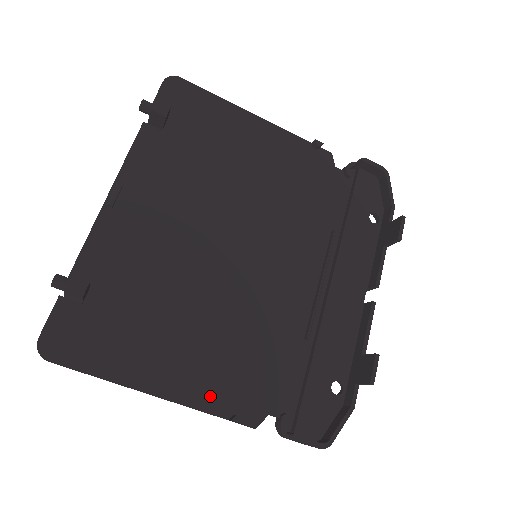
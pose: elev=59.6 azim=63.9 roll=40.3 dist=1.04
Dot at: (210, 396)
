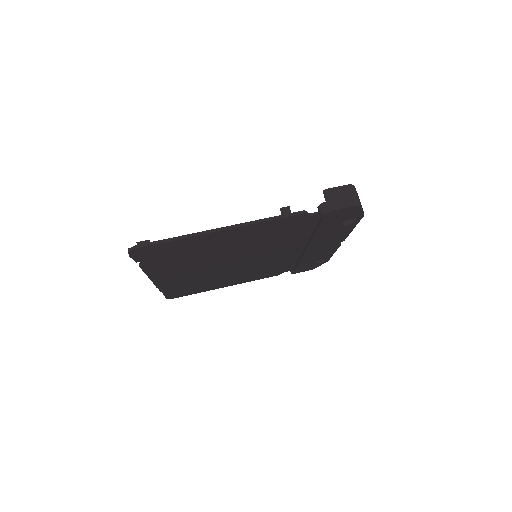
Dot at: occluded
